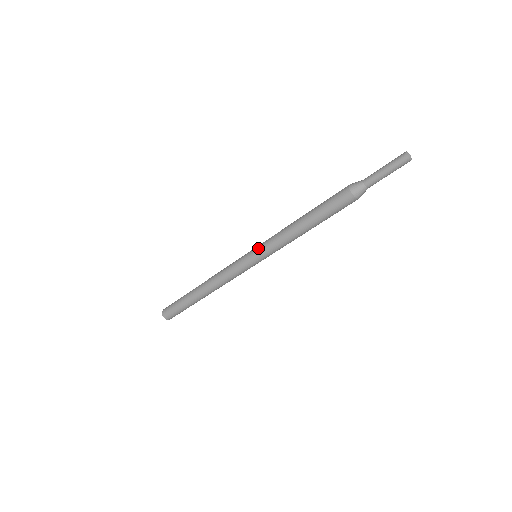
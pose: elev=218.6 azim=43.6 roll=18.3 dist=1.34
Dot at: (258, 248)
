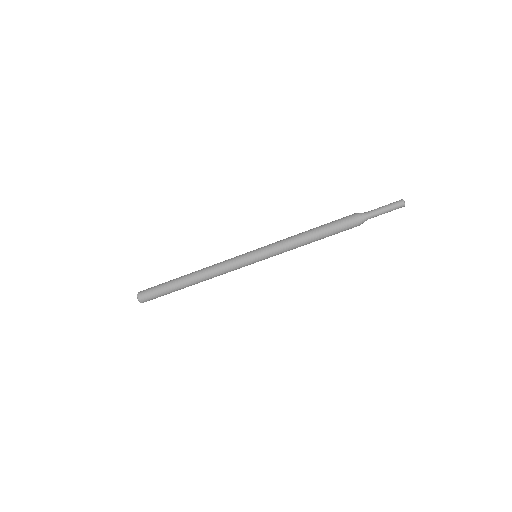
Dot at: (263, 247)
